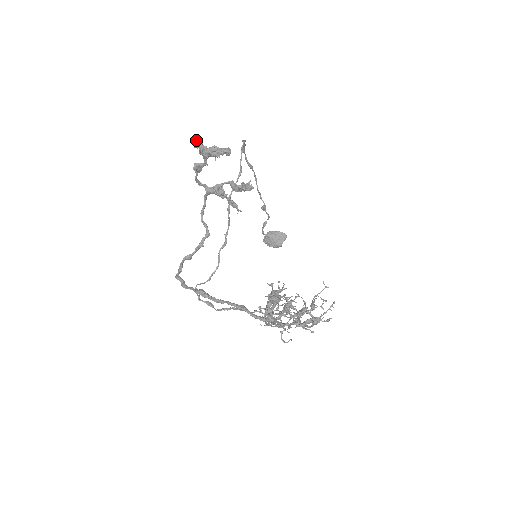
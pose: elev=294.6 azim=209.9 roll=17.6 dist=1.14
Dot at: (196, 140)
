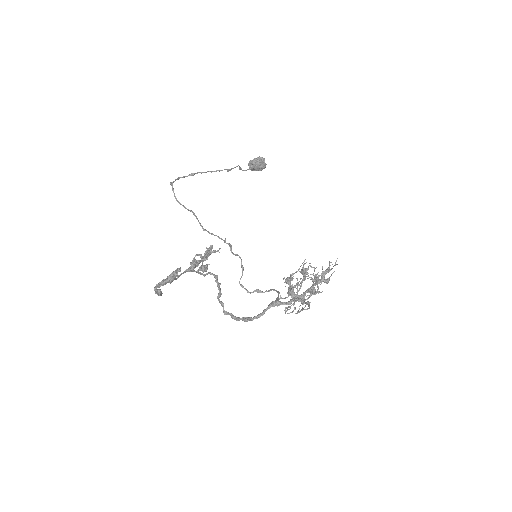
Dot at: (156, 292)
